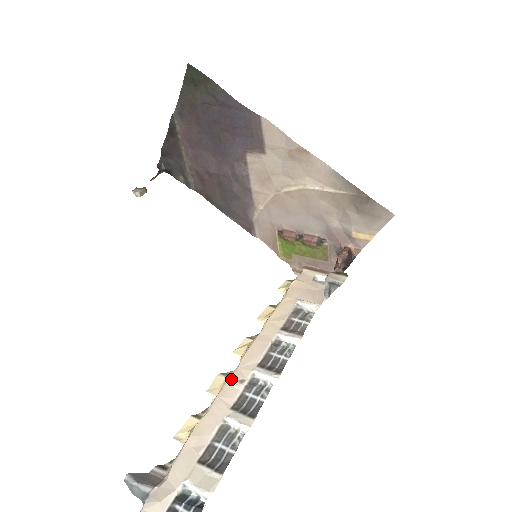
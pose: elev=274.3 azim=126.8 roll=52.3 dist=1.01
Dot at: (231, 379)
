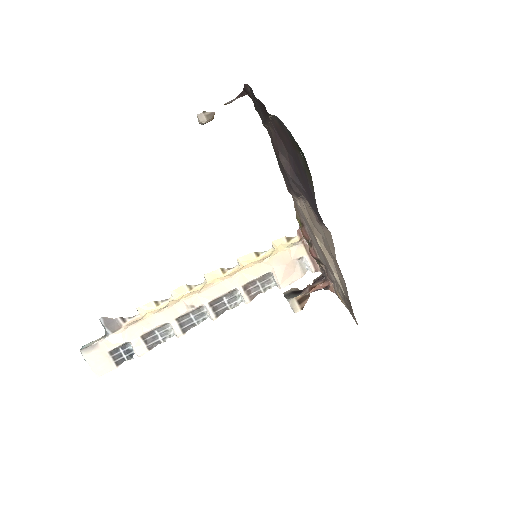
Dot at: (187, 301)
